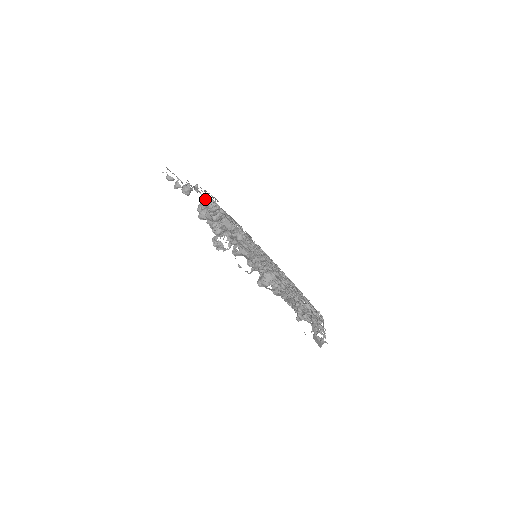
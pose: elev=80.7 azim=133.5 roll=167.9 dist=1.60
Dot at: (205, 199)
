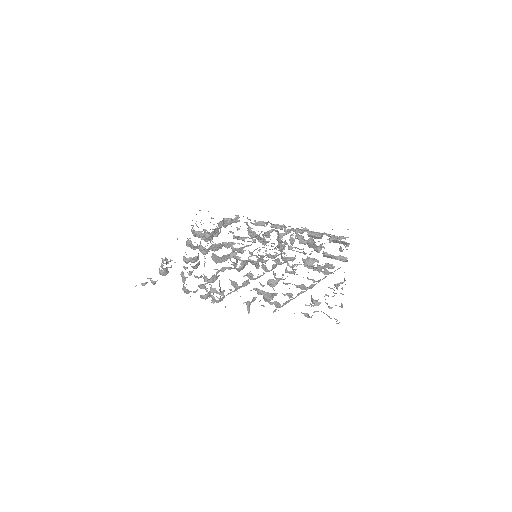
Dot at: (183, 256)
